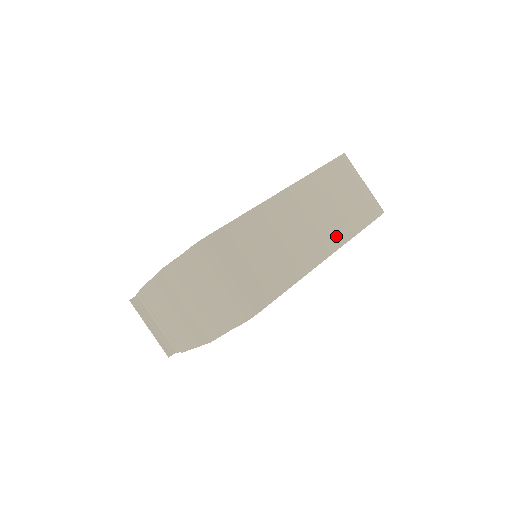
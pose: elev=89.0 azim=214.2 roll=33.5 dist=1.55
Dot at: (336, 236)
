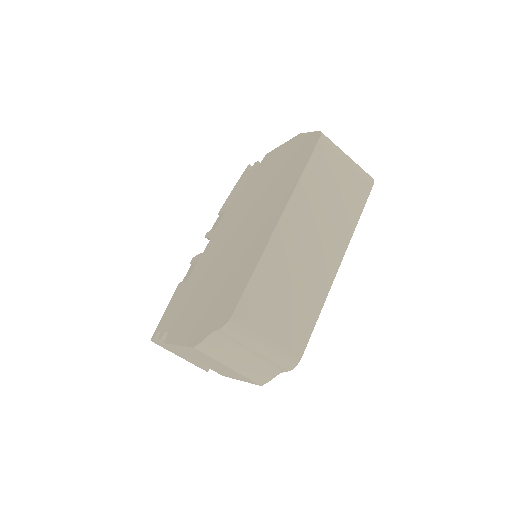
Dot at: (341, 237)
